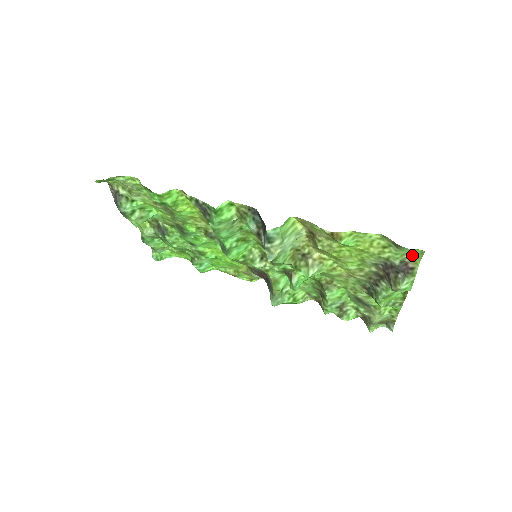
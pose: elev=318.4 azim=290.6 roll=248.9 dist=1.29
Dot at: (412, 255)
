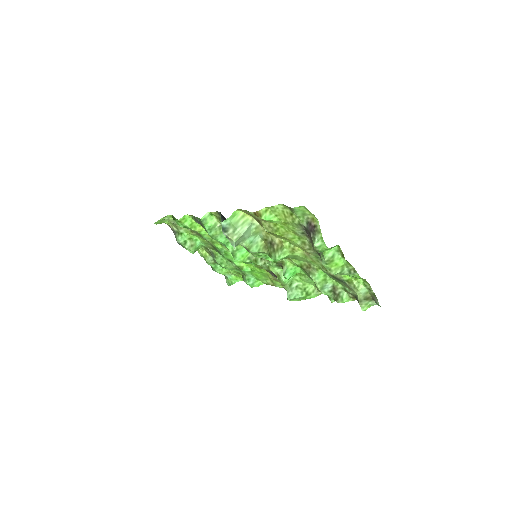
Dot at: (307, 214)
